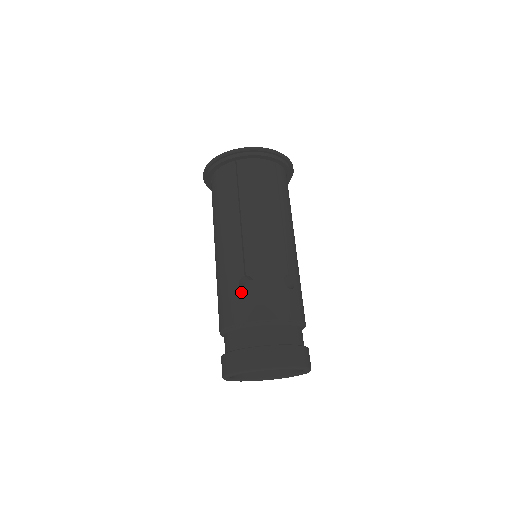
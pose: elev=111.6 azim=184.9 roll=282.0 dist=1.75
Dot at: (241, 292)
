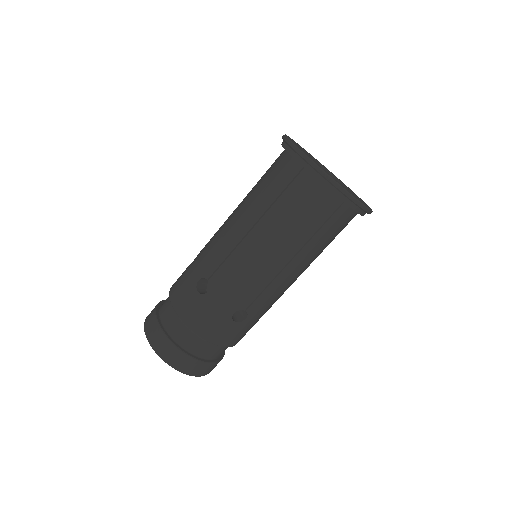
Dot at: (230, 321)
